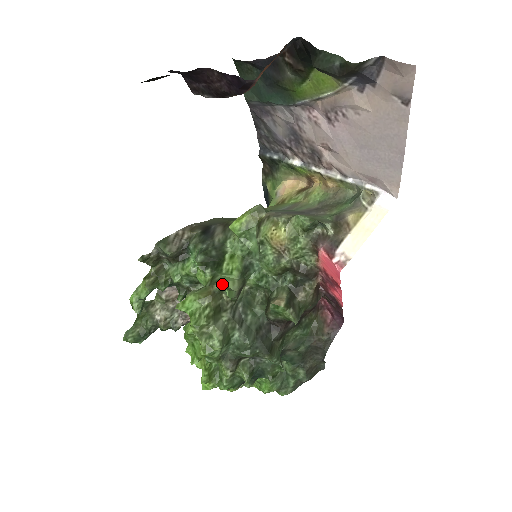
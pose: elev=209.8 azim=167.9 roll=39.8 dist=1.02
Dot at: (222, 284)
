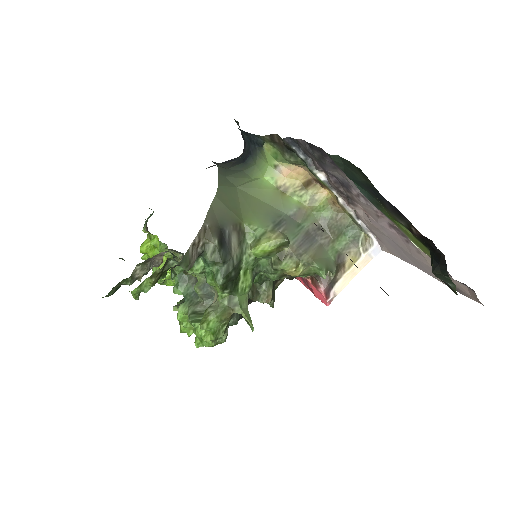
Dot at: (243, 312)
